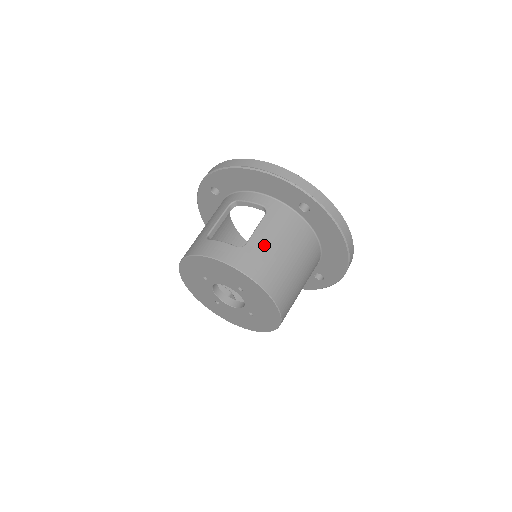
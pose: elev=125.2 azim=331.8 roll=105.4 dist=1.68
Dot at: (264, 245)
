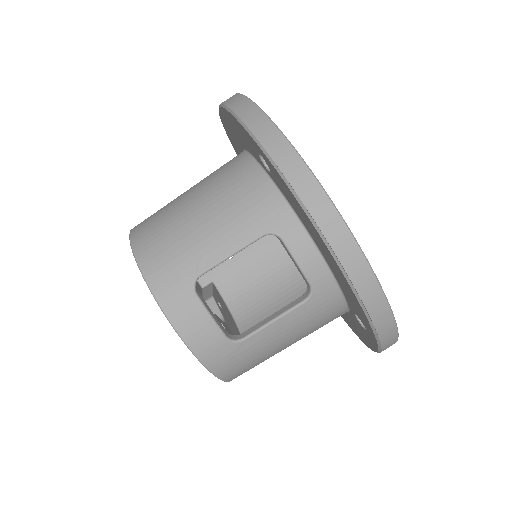
Dot at: (267, 344)
